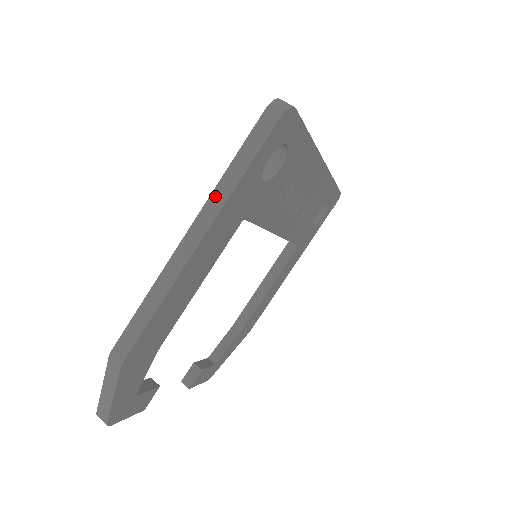
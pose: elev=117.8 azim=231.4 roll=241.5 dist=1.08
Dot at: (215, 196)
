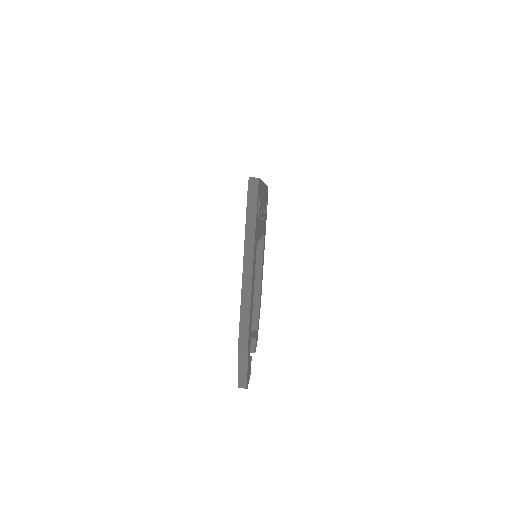
Dot at: (247, 243)
